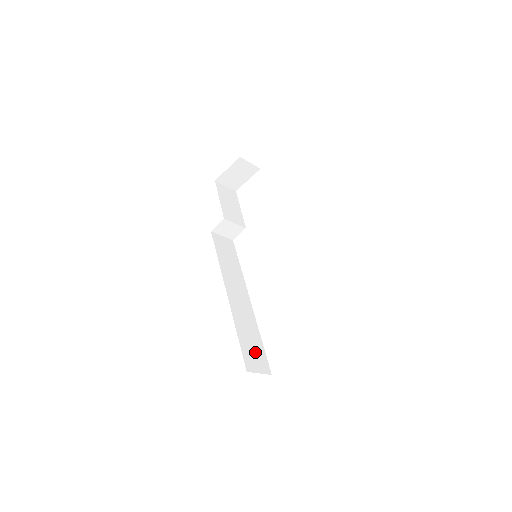
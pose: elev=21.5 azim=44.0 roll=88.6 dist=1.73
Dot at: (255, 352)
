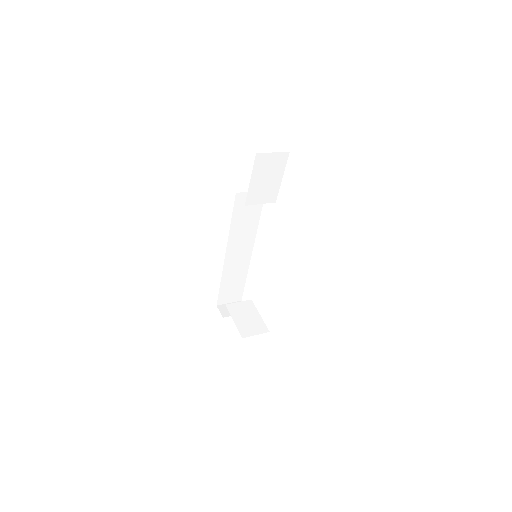
Dot at: (233, 291)
